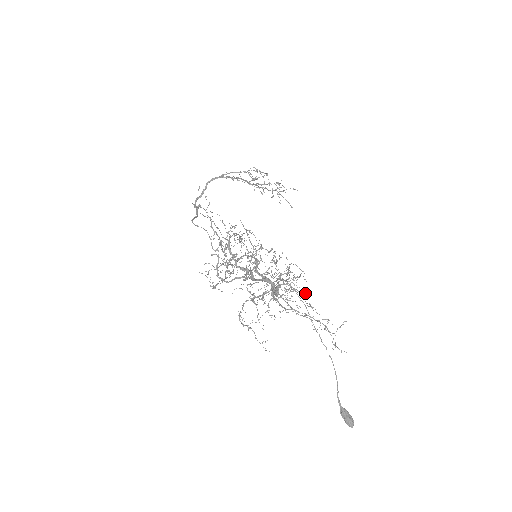
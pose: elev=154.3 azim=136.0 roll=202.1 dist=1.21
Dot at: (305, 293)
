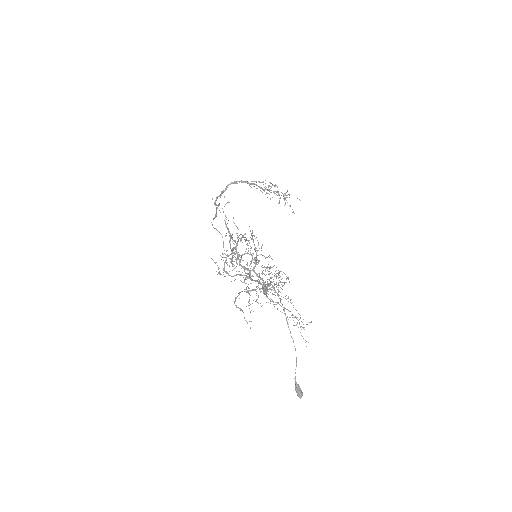
Dot at: (286, 299)
